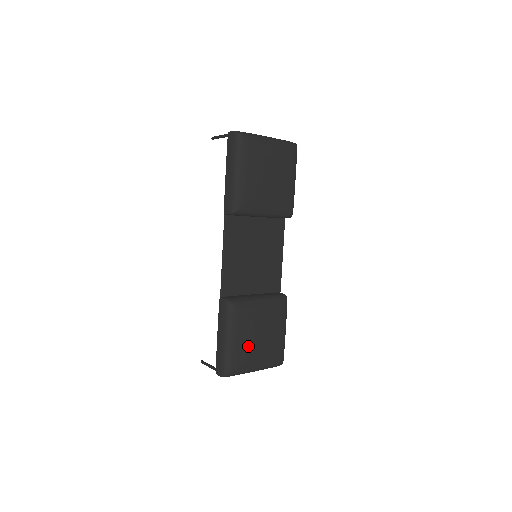
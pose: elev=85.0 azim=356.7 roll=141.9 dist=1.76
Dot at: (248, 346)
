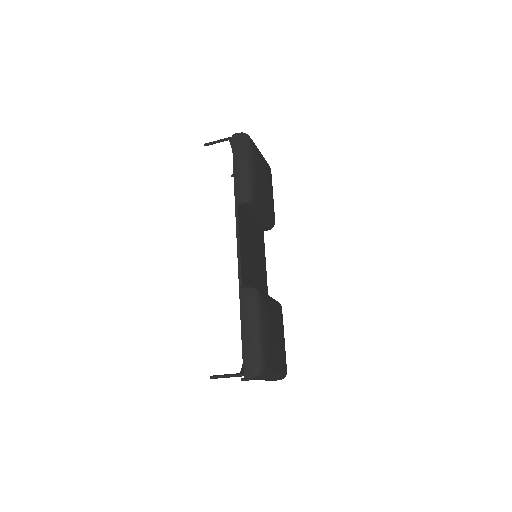
Dot at: (272, 342)
